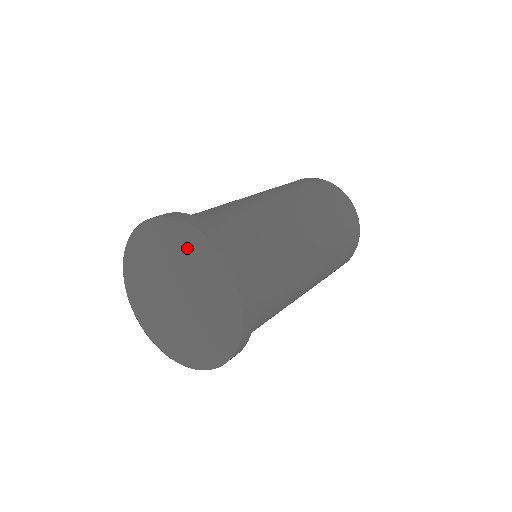
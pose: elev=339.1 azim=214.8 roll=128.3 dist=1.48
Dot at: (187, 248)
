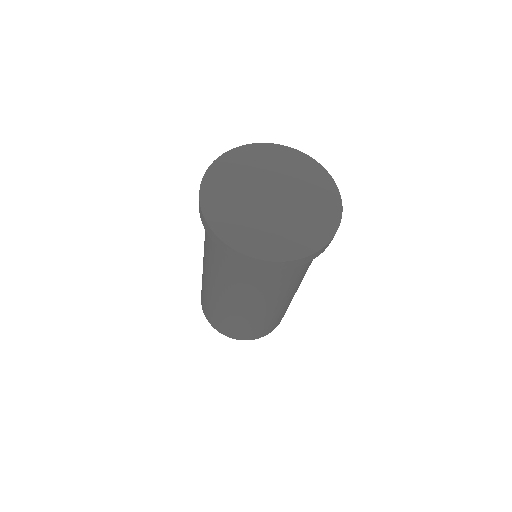
Dot at: (250, 160)
